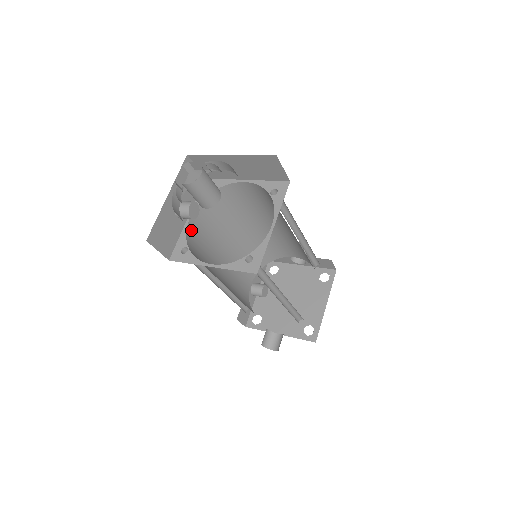
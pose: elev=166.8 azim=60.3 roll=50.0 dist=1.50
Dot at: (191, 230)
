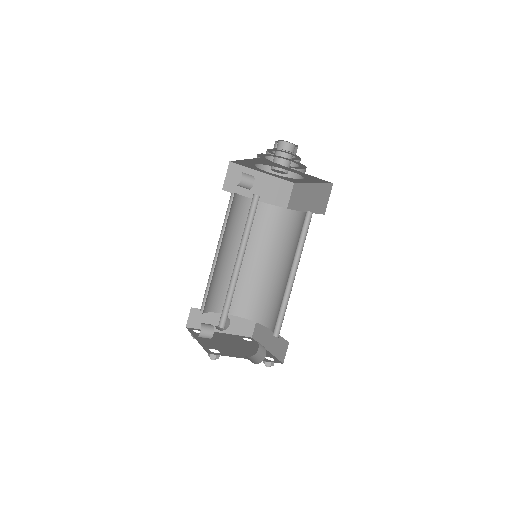
Dot at: occluded
